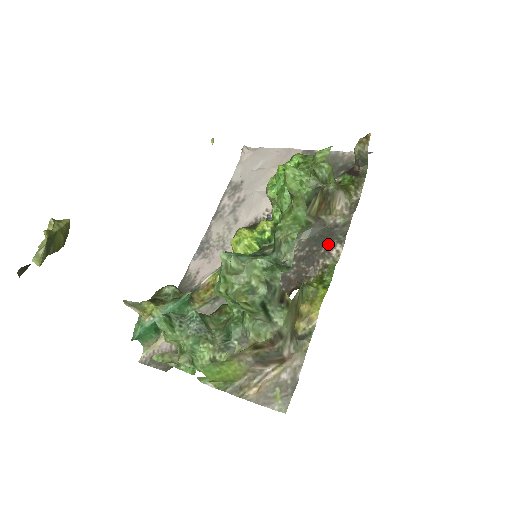
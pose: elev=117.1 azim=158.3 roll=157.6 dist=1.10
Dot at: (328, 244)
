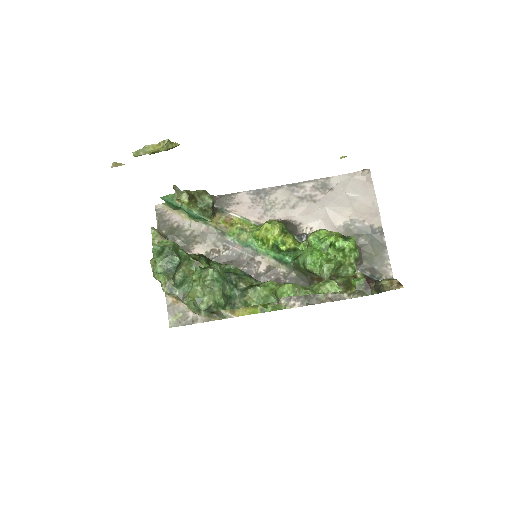
Dot at: occluded
